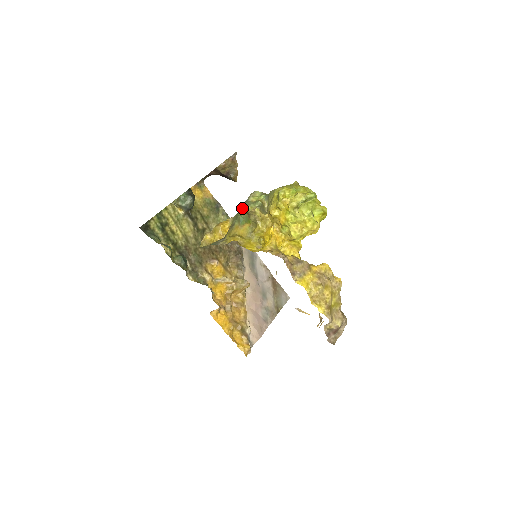
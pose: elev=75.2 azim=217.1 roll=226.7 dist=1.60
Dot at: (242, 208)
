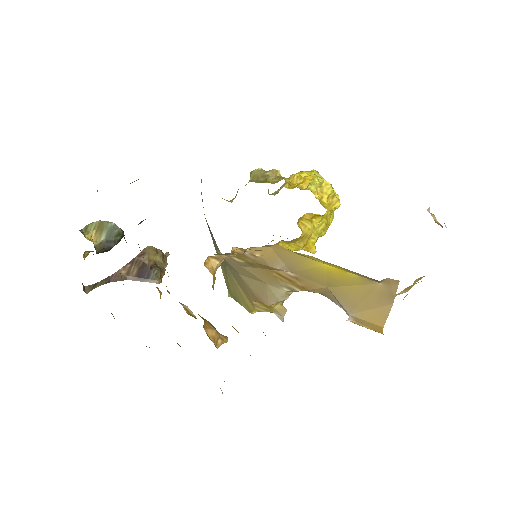
Dot at: (259, 170)
